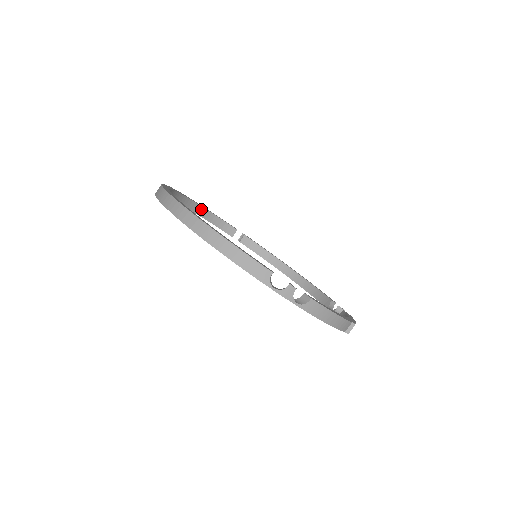
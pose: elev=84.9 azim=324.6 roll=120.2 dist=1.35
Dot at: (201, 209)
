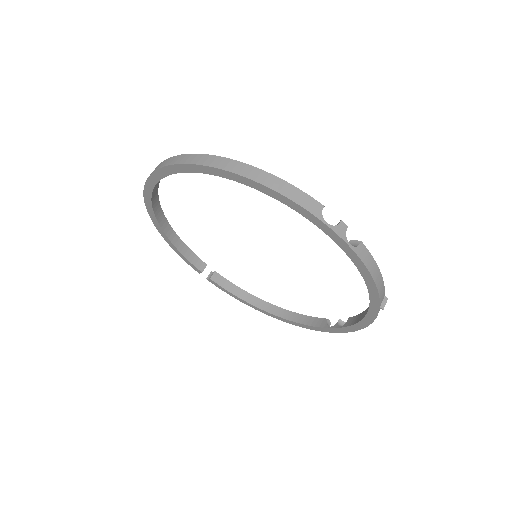
Dot at: (173, 233)
